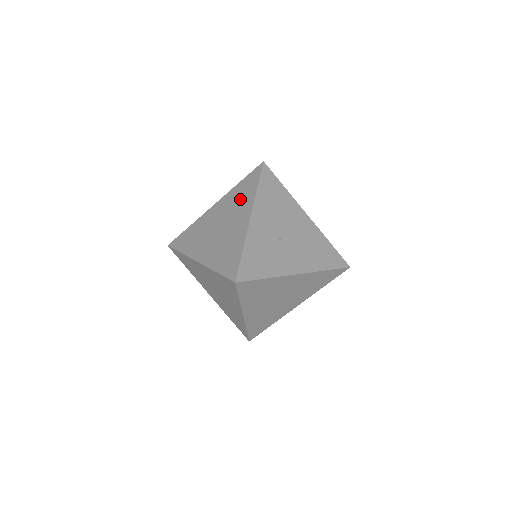
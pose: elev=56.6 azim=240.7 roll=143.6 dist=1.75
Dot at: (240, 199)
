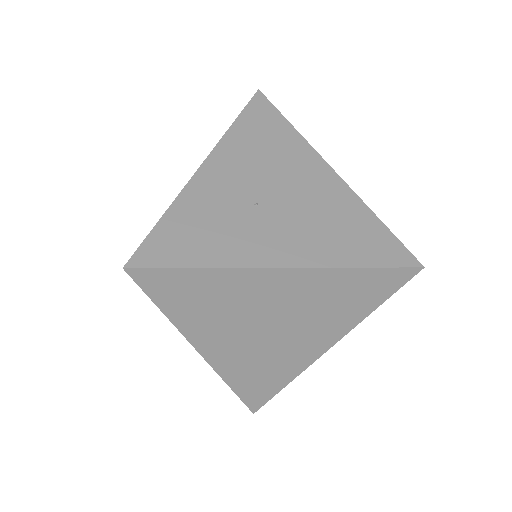
Dot at: occluded
